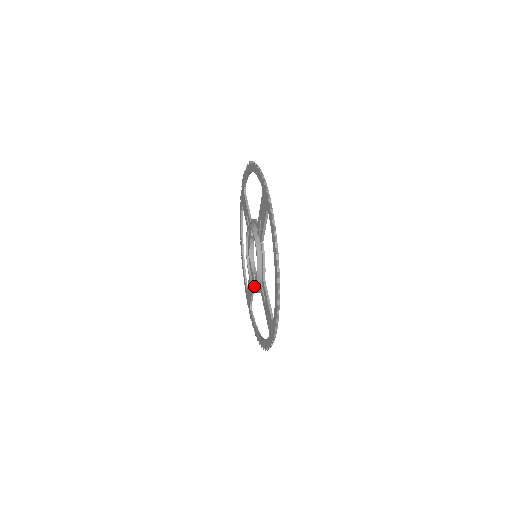
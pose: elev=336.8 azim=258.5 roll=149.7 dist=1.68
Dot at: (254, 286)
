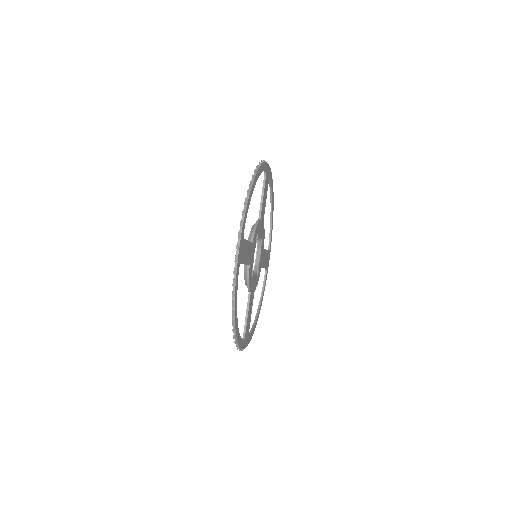
Dot at: occluded
